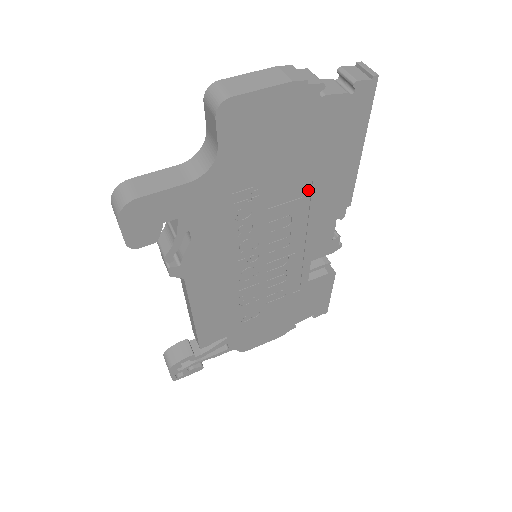
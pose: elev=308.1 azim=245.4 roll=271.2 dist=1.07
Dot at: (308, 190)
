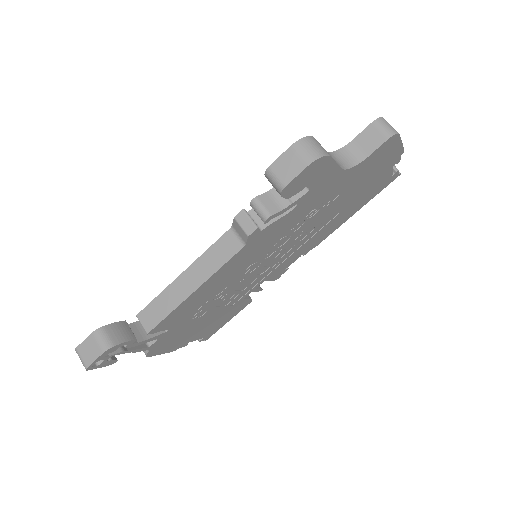
Dot at: (328, 221)
